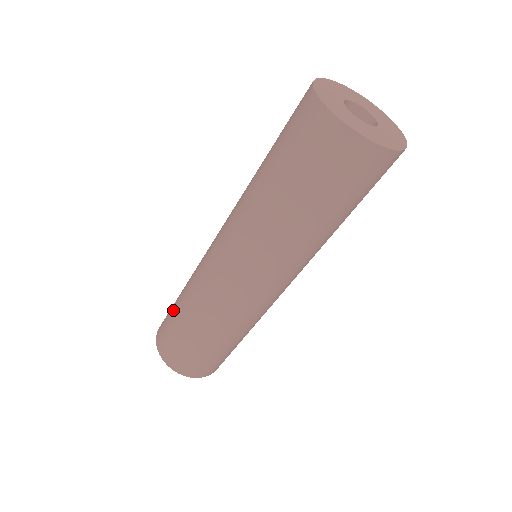
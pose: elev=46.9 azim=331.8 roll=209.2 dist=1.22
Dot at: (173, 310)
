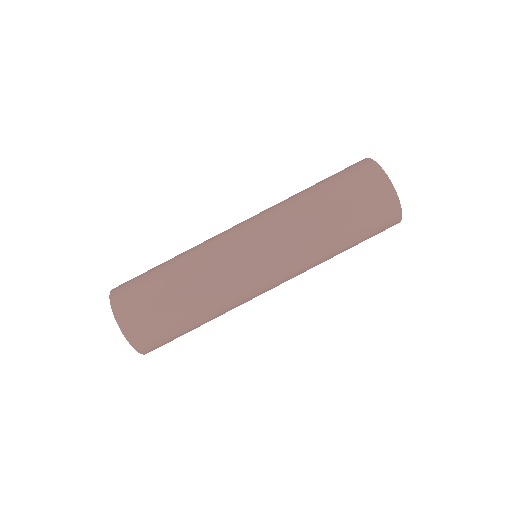
Dot at: occluded
